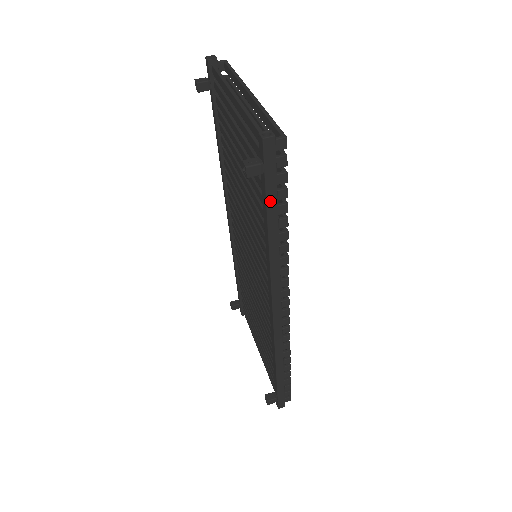
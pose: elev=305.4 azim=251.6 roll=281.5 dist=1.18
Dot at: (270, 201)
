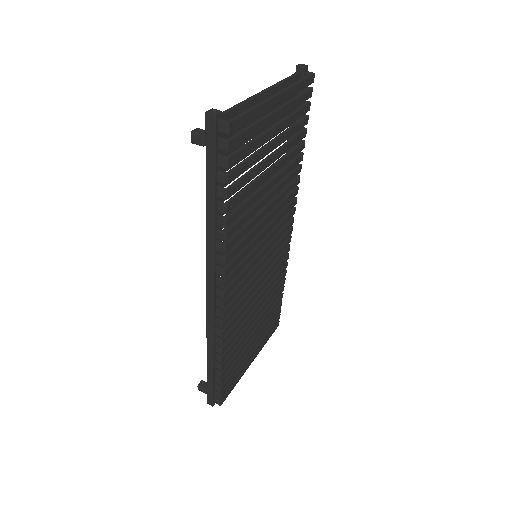
Dot at: (209, 177)
